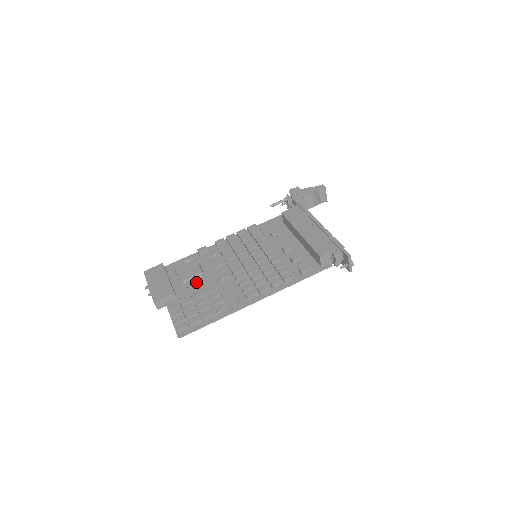
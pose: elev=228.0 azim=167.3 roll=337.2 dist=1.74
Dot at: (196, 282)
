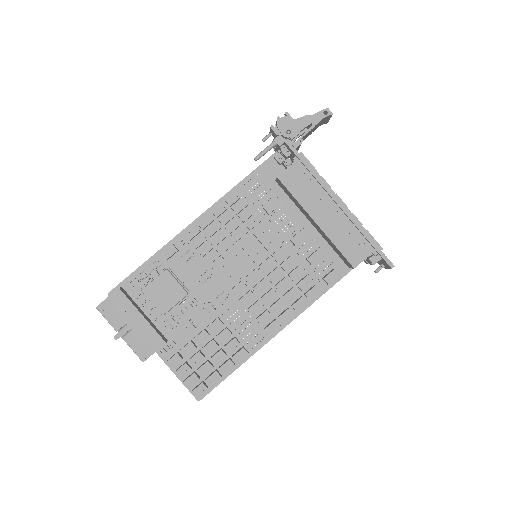
Dot at: (183, 310)
